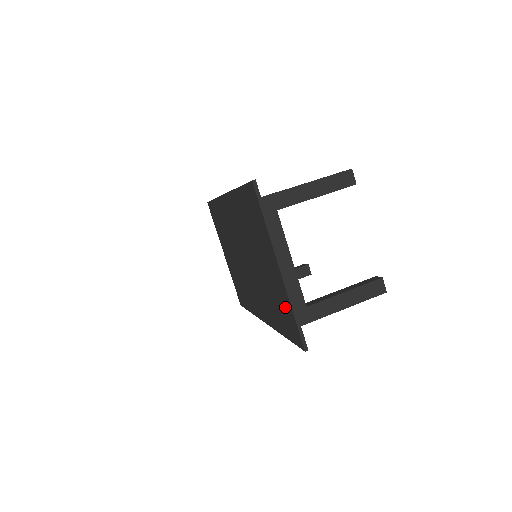
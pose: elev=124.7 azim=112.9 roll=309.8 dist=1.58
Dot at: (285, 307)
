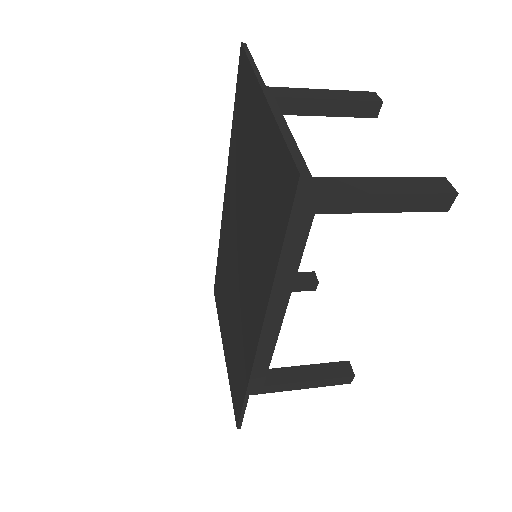
Dot at: (273, 163)
